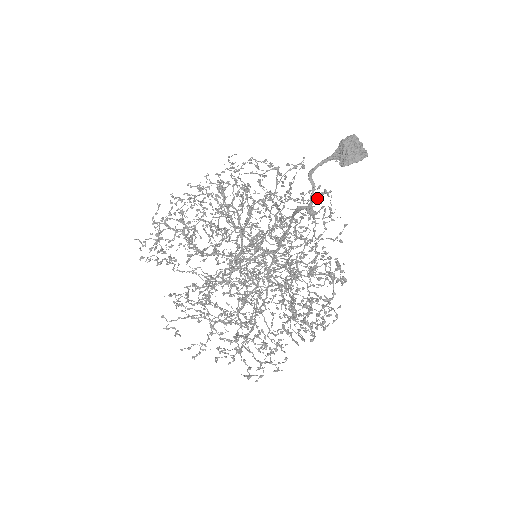
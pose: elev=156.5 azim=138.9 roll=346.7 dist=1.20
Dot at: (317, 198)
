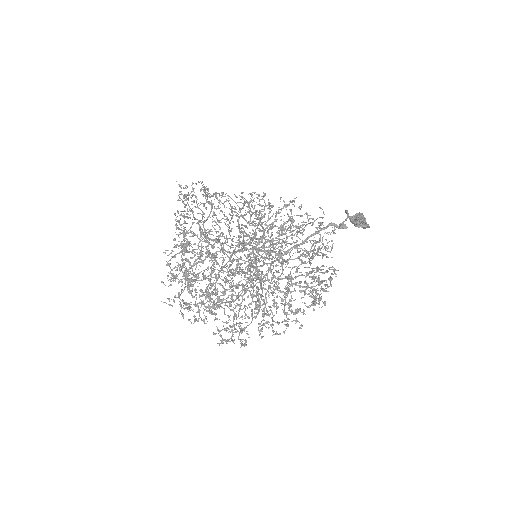
Dot at: (288, 263)
